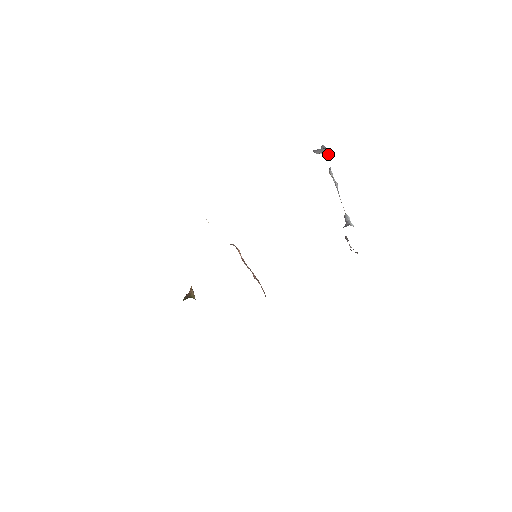
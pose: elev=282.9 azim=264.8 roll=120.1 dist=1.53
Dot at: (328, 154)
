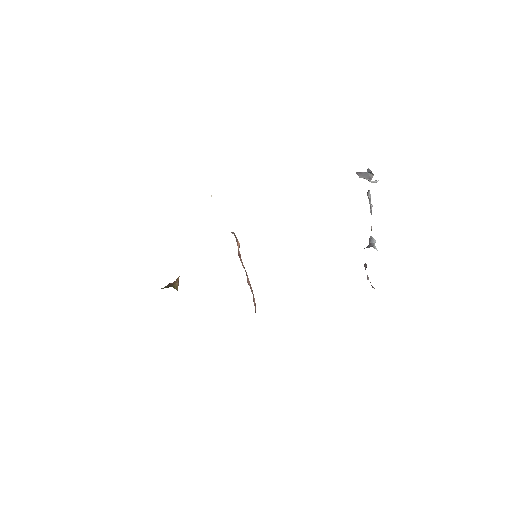
Dot at: (372, 181)
